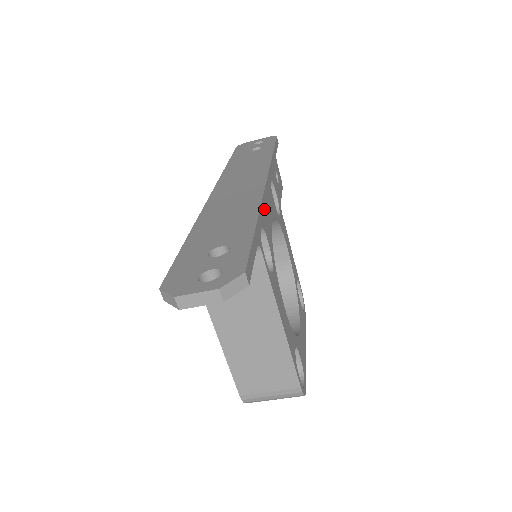
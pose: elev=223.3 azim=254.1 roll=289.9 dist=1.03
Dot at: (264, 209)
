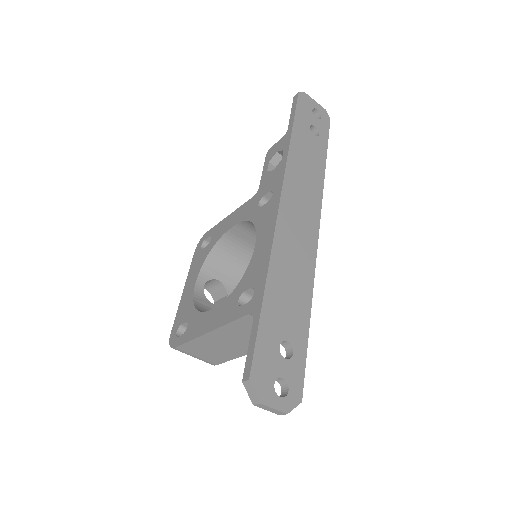
Dot at: occluded
